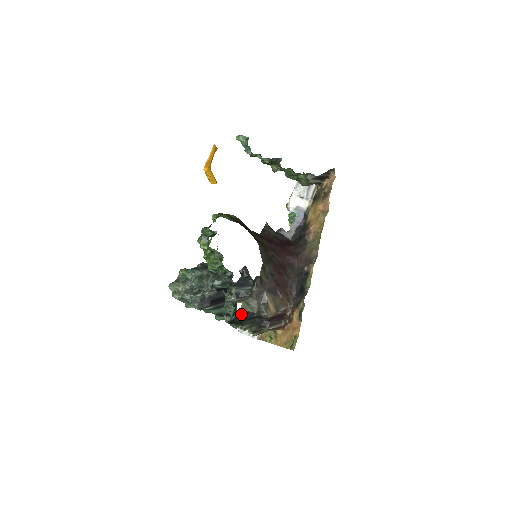
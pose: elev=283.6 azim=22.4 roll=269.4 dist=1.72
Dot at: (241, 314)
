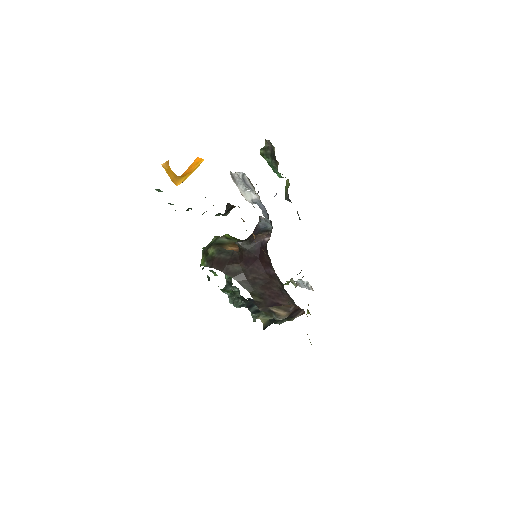
Dot at: (266, 323)
